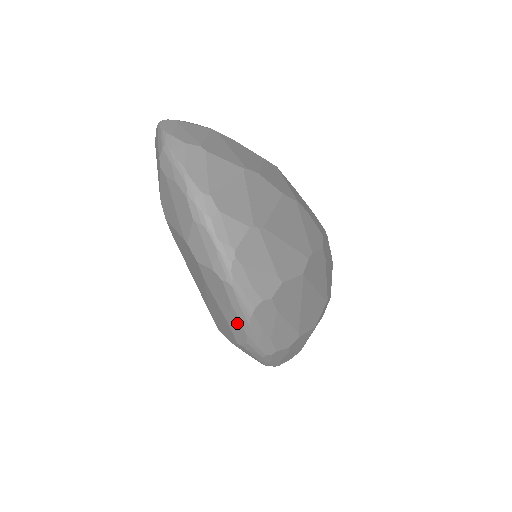
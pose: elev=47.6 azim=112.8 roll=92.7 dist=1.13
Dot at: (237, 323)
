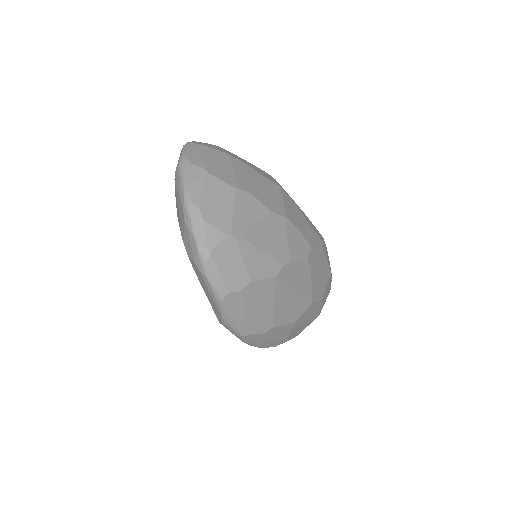
Dot at: (214, 306)
